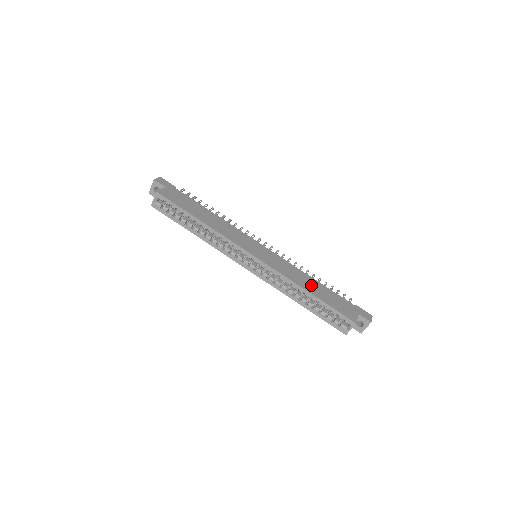
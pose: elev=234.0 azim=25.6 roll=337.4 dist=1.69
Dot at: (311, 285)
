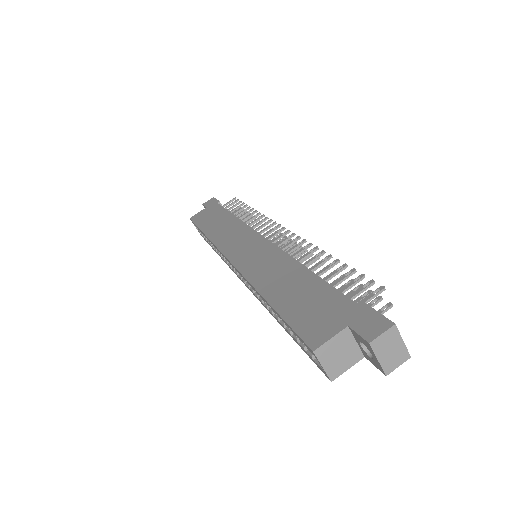
Dot at: (284, 282)
